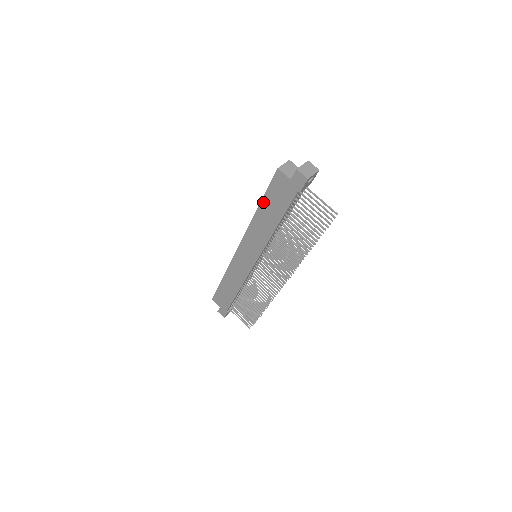
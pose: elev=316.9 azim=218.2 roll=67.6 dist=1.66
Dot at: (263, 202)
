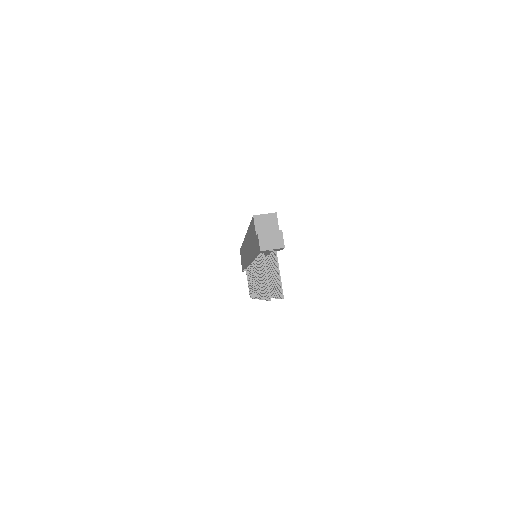
Dot at: (250, 228)
